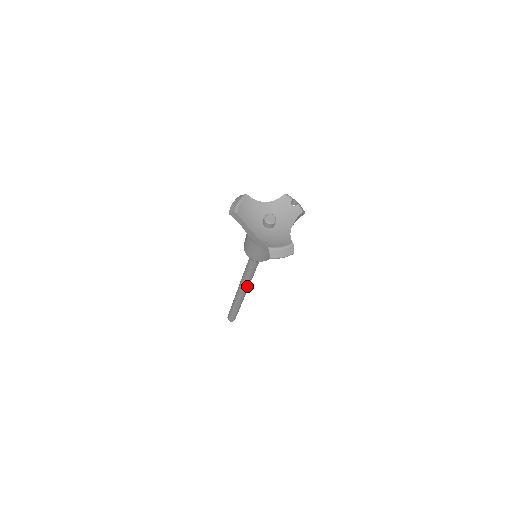
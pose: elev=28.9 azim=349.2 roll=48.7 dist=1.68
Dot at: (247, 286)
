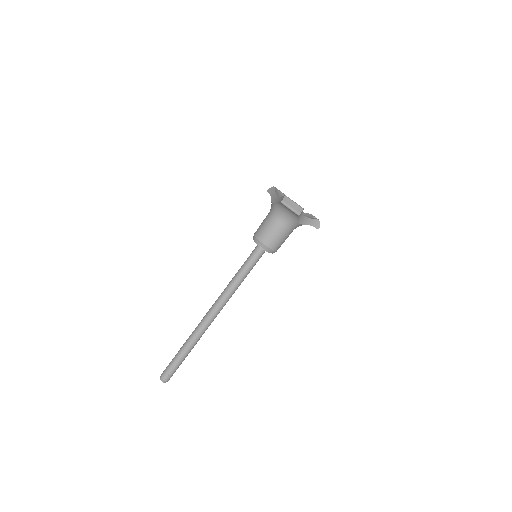
Dot at: (222, 302)
